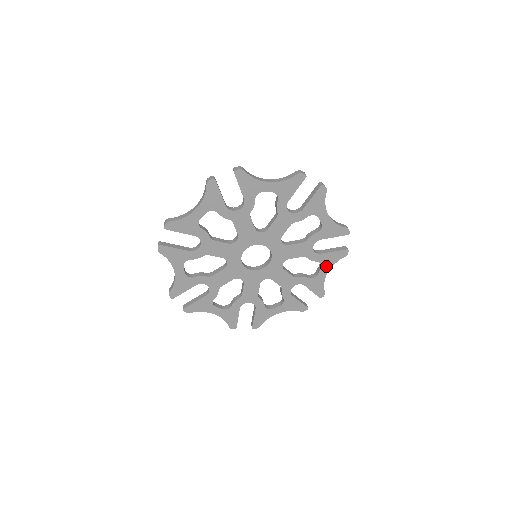
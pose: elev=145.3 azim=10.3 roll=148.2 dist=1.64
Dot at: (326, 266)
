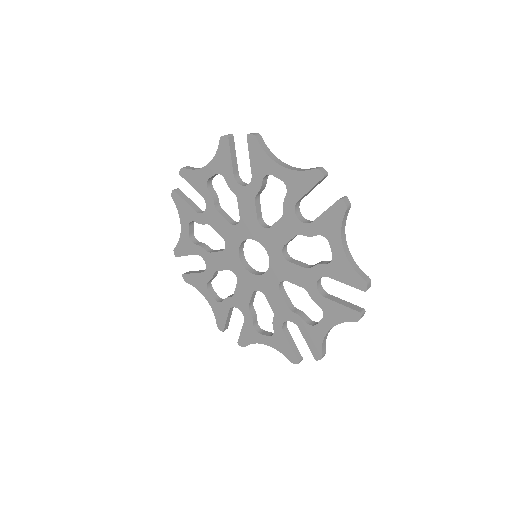
Dot at: (329, 319)
